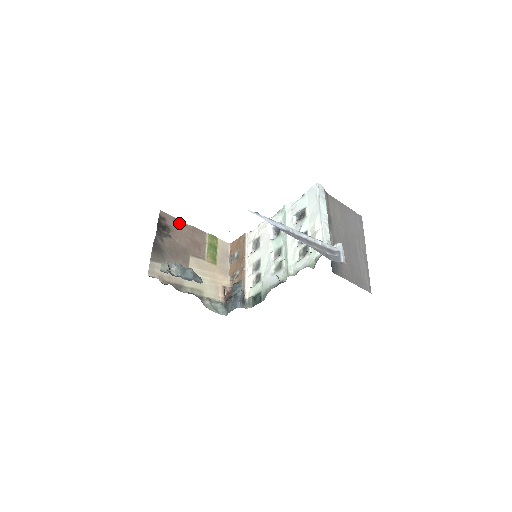
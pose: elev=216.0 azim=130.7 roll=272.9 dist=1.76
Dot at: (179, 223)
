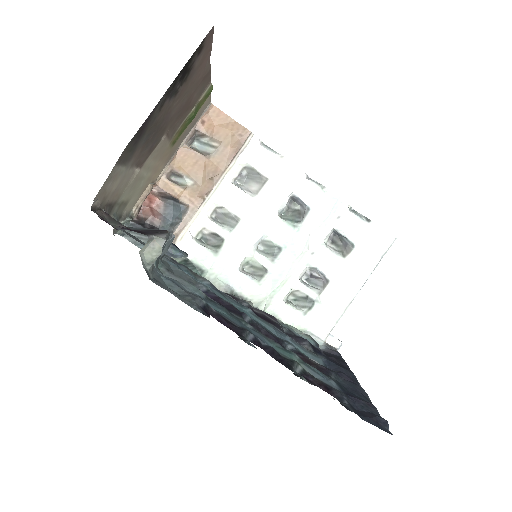
Dot at: (206, 60)
